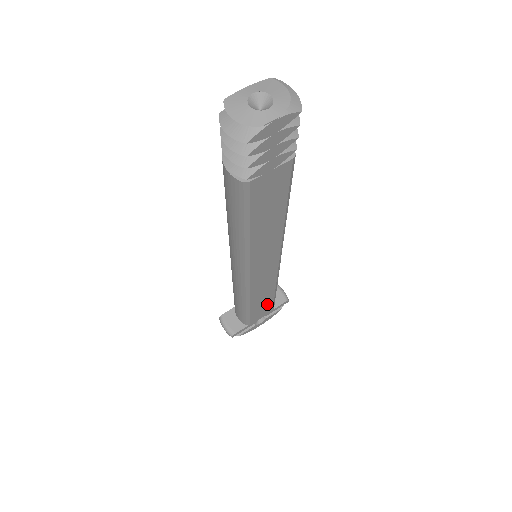
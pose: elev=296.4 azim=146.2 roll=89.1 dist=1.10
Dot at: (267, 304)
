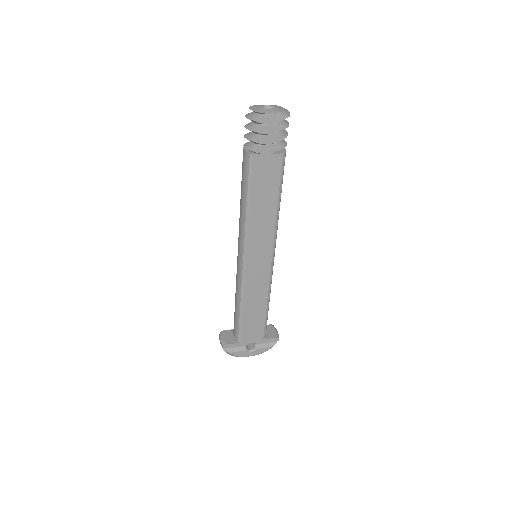
Dot at: (259, 324)
